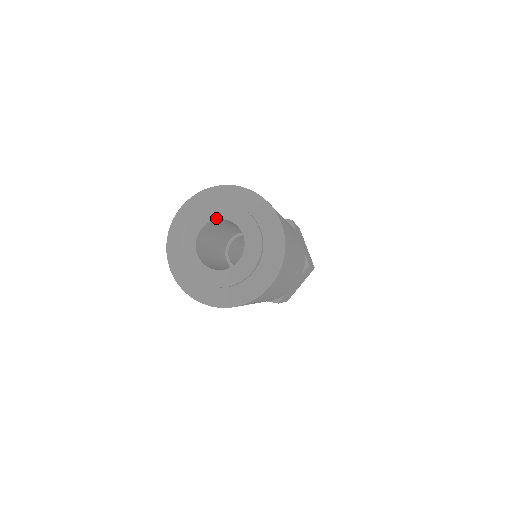
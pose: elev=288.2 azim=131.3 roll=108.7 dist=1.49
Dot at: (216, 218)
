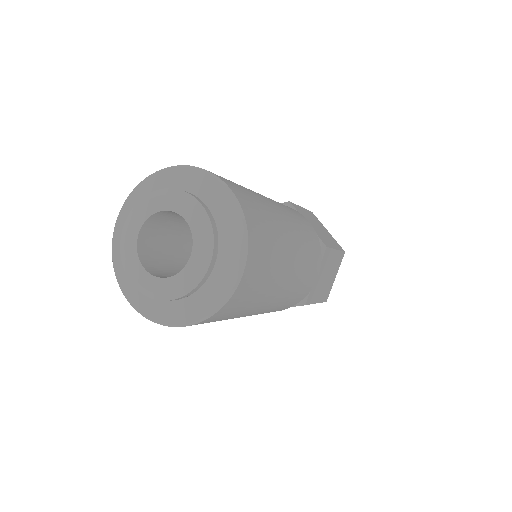
Dot at: (151, 213)
